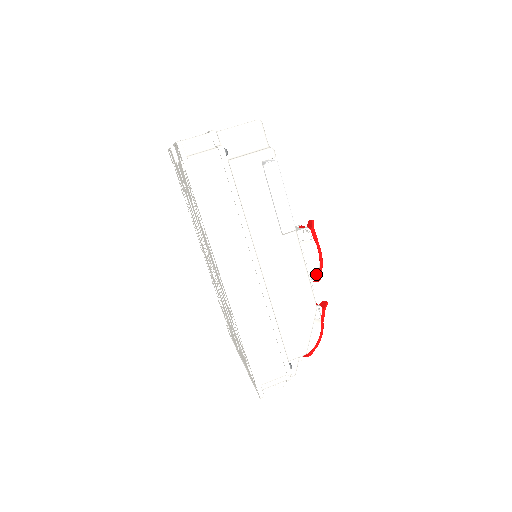
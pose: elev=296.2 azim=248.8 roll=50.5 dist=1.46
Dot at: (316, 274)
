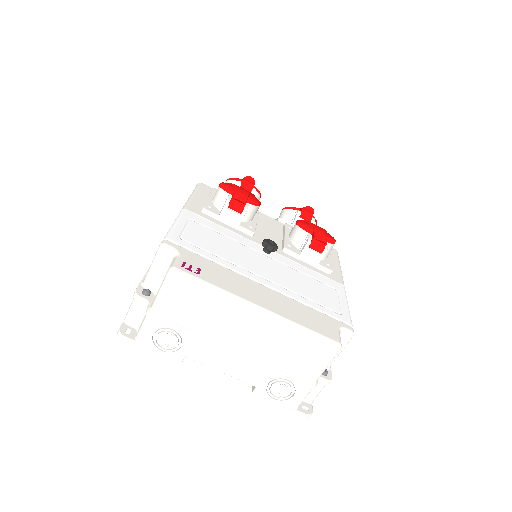
Dot at: occluded
